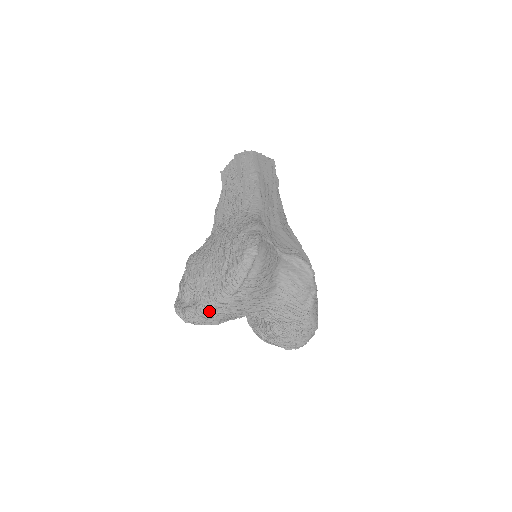
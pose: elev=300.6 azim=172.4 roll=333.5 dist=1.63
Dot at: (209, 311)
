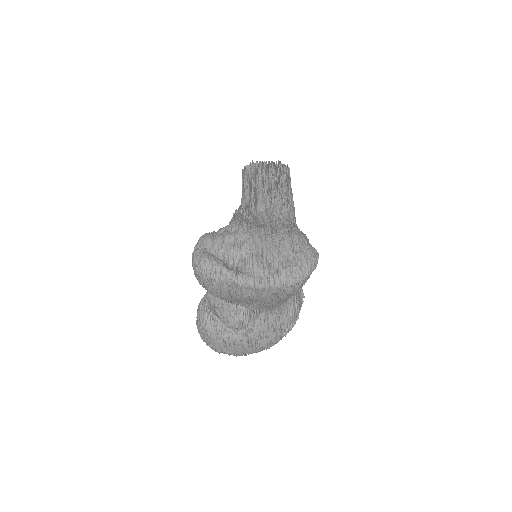
Dot at: (257, 288)
